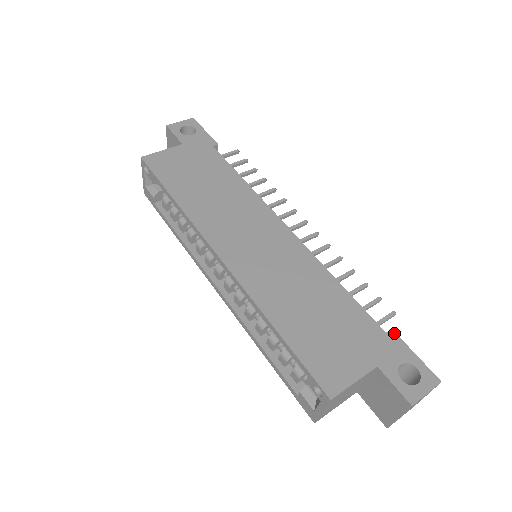
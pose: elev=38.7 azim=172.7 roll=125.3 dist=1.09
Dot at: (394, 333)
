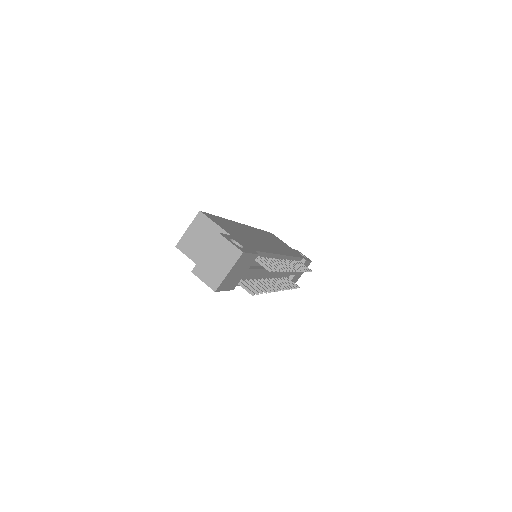
Dot at: (257, 253)
